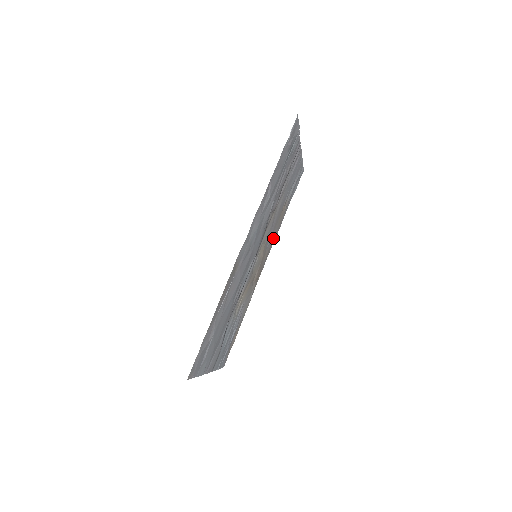
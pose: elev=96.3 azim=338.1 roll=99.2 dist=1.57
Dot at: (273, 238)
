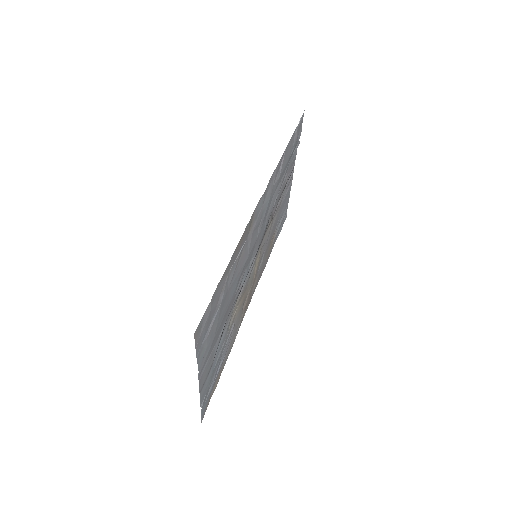
Dot at: (261, 269)
